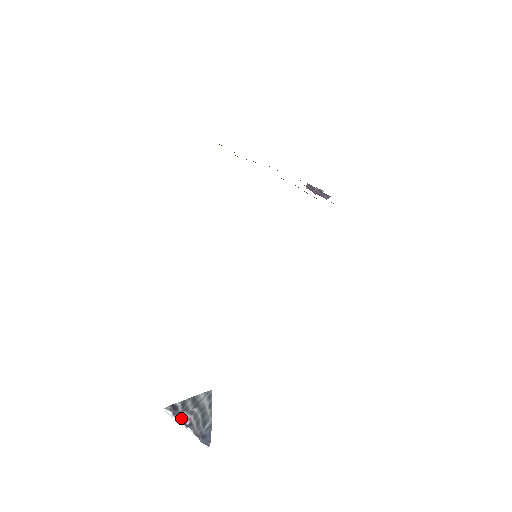
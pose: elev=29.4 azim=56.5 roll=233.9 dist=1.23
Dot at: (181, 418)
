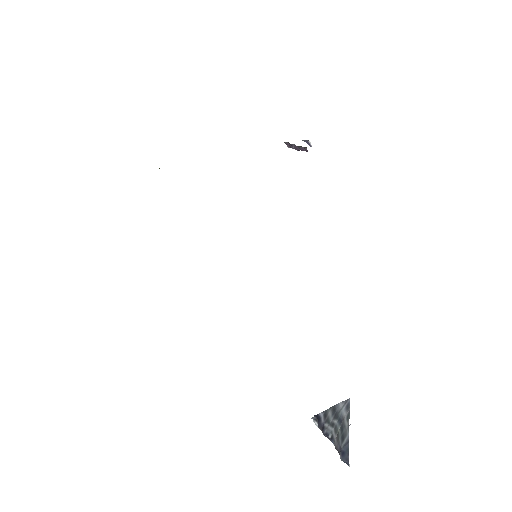
Dot at: (324, 430)
